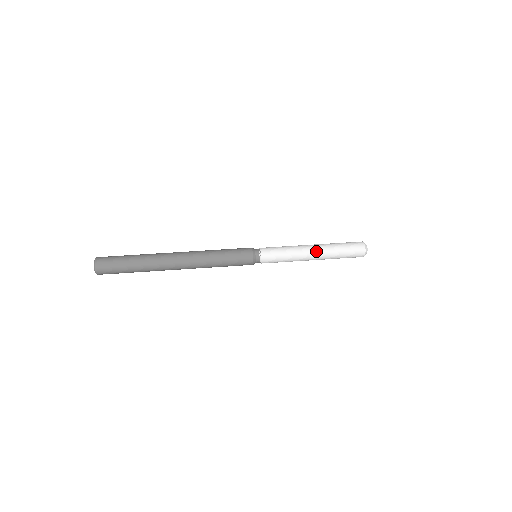
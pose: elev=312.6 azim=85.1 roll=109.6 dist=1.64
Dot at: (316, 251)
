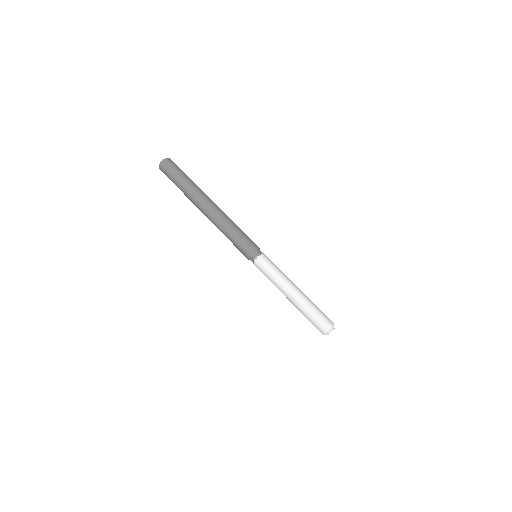
Dot at: (296, 292)
